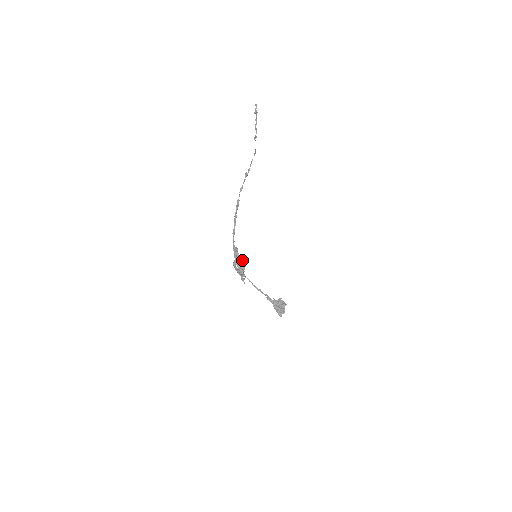
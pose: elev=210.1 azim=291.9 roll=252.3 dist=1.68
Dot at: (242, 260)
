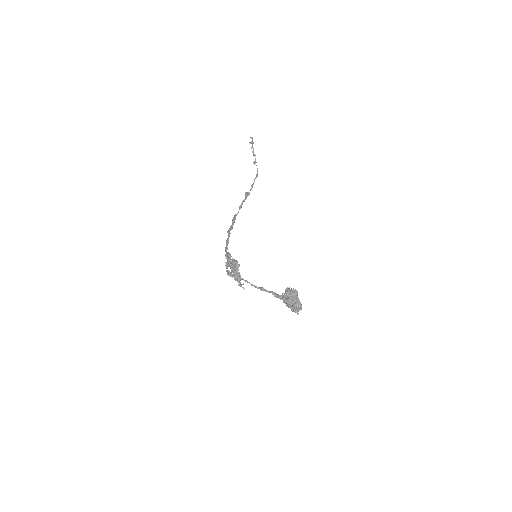
Dot at: (234, 261)
